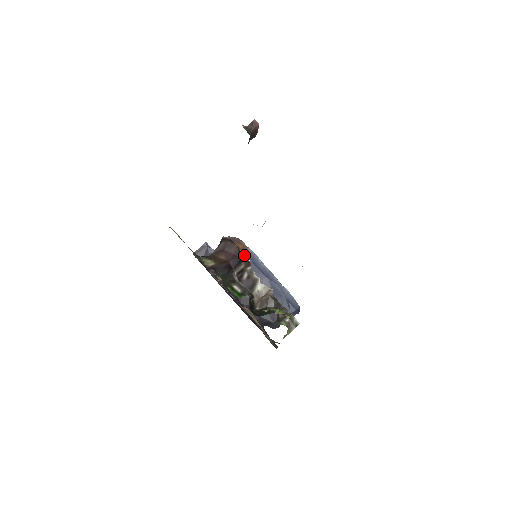
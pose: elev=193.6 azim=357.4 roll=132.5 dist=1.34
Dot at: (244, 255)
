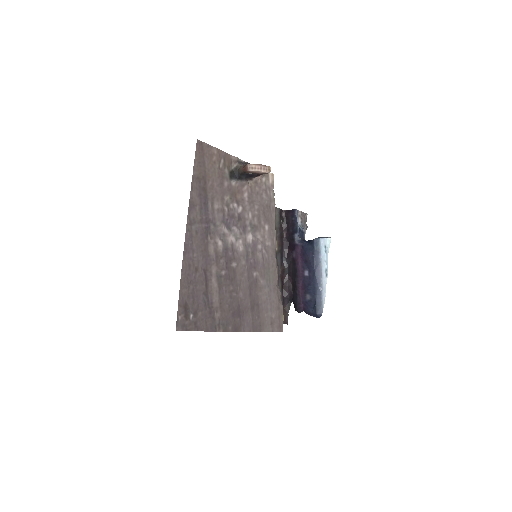
Dot at: occluded
